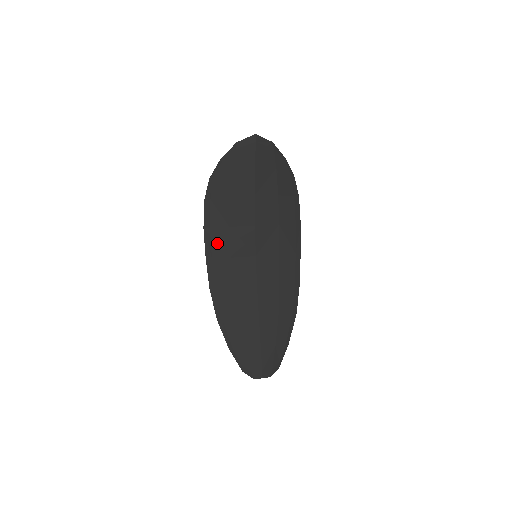
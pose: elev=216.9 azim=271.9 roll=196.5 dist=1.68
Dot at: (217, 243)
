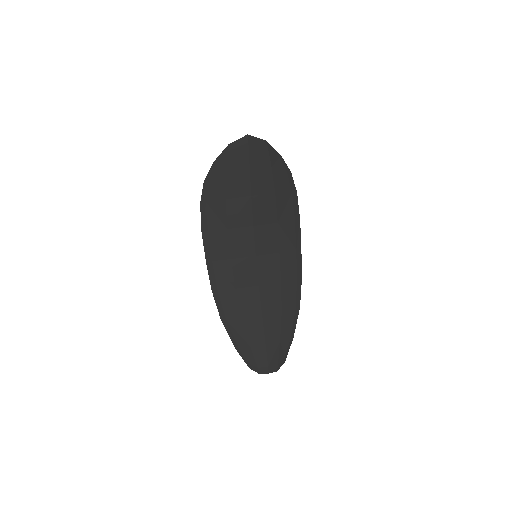
Dot at: (216, 245)
